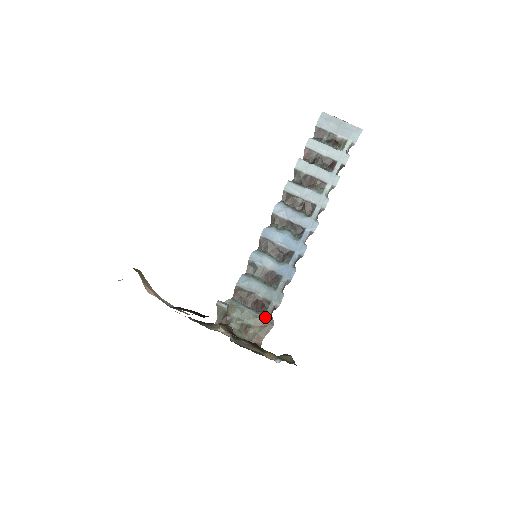
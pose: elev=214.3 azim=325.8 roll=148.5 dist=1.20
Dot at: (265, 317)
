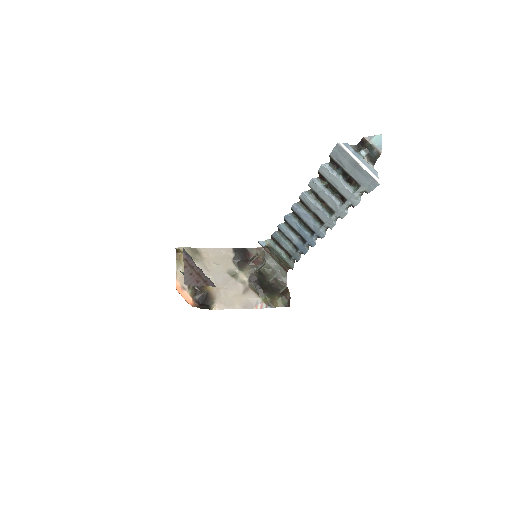
Dot at: (289, 262)
